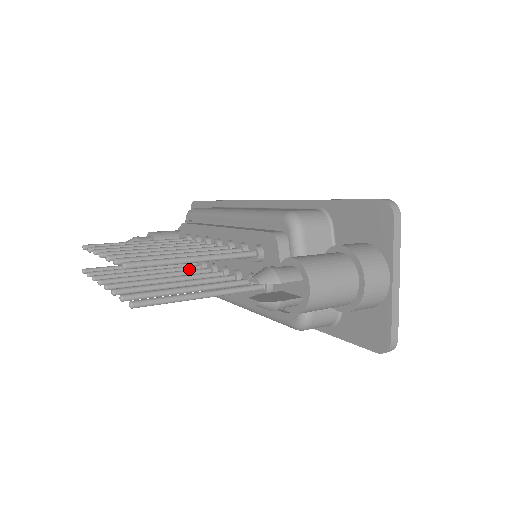
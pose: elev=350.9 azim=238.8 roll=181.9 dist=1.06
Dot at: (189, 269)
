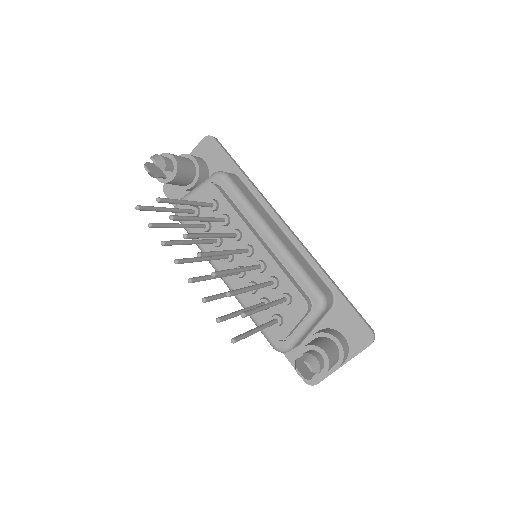
Dot at: (211, 243)
